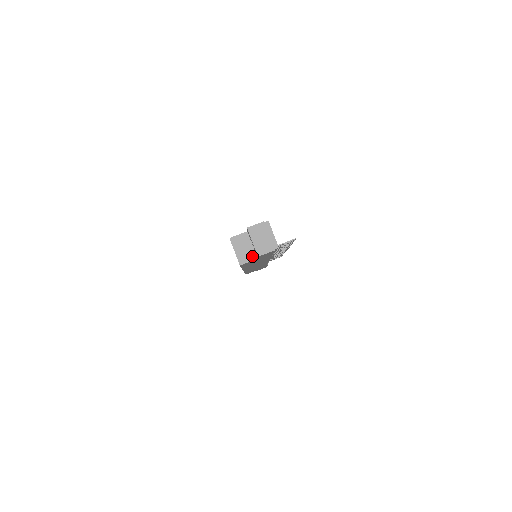
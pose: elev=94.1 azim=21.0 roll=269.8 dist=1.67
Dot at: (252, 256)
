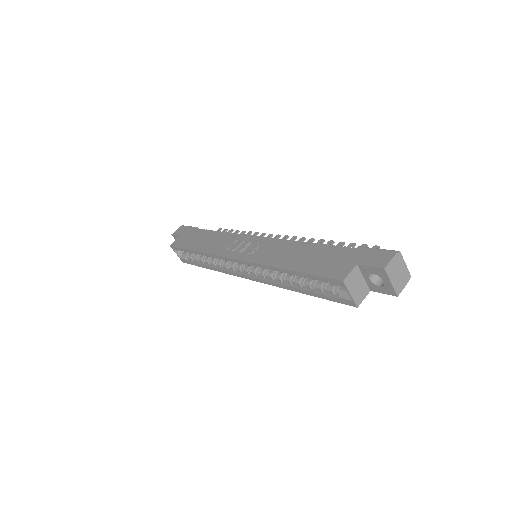
Dot at: (366, 291)
